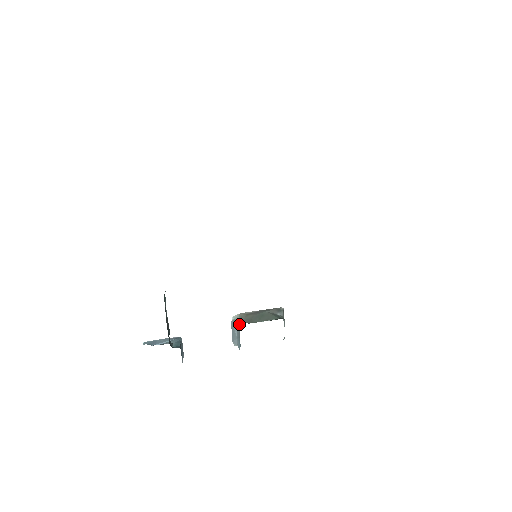
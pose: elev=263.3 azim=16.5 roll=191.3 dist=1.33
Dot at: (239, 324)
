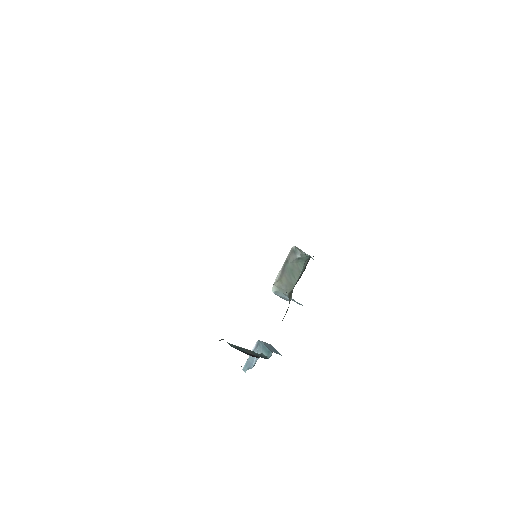
Dot at: (285, 294)
